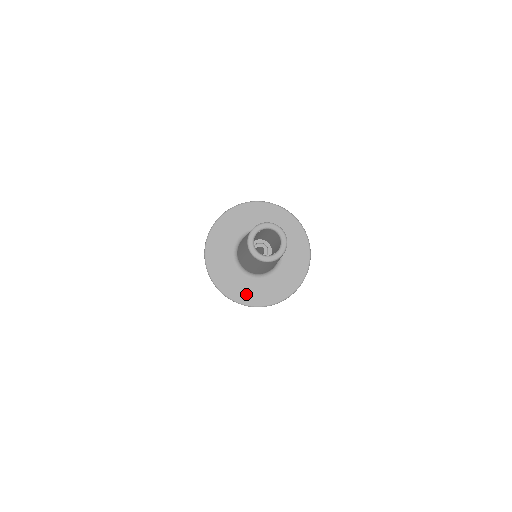
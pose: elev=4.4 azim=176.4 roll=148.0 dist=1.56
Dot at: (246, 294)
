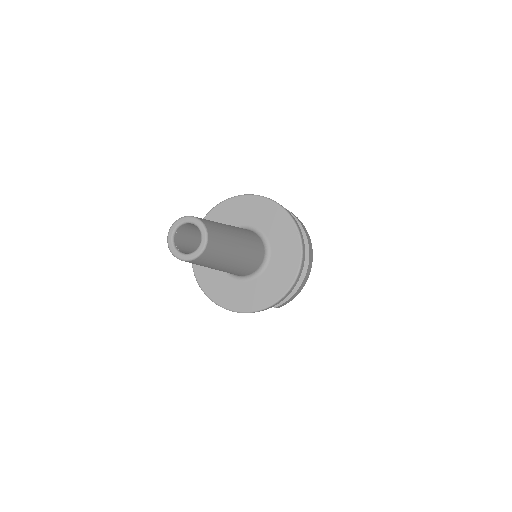
Dot at: (205, 271)
